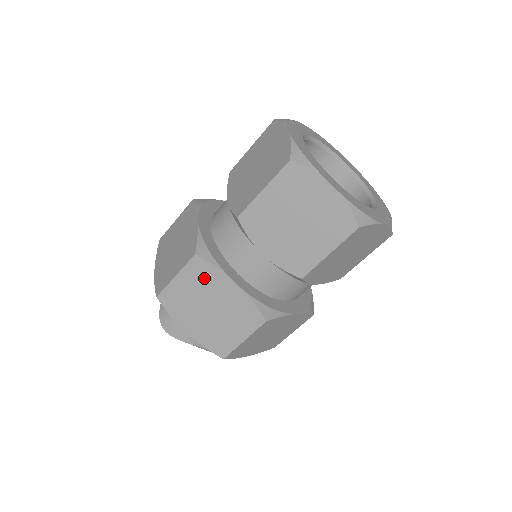
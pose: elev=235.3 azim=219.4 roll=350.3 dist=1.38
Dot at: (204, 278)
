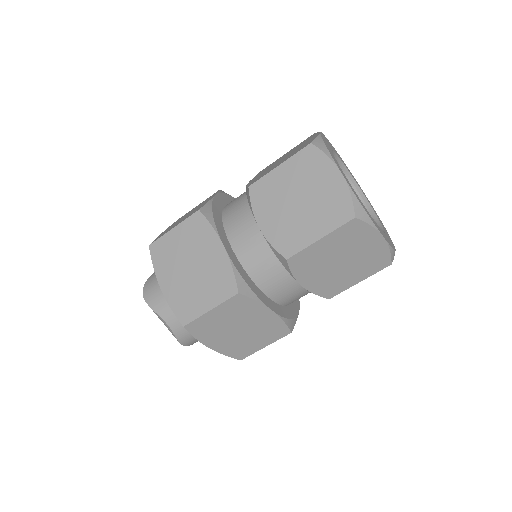
Dot at: (198, 235)
